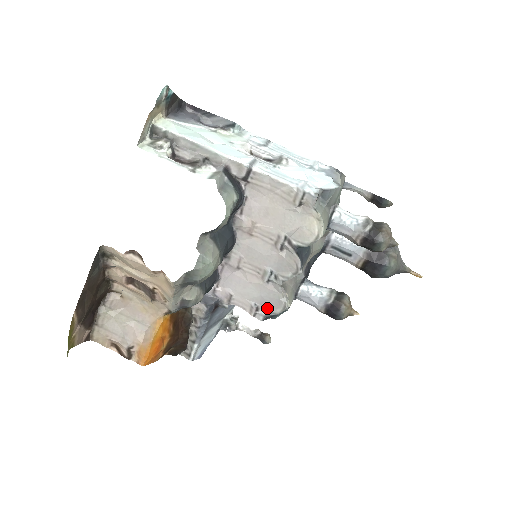
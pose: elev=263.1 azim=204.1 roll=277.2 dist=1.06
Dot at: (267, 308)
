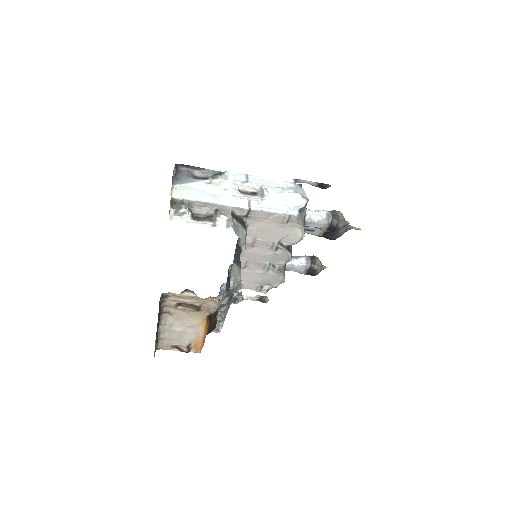
Dot at: (268, 284)
